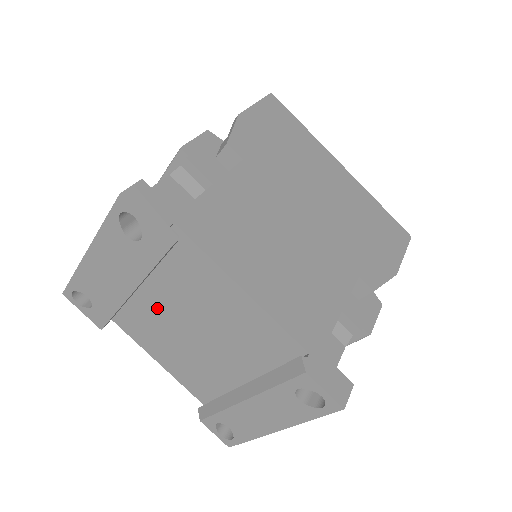
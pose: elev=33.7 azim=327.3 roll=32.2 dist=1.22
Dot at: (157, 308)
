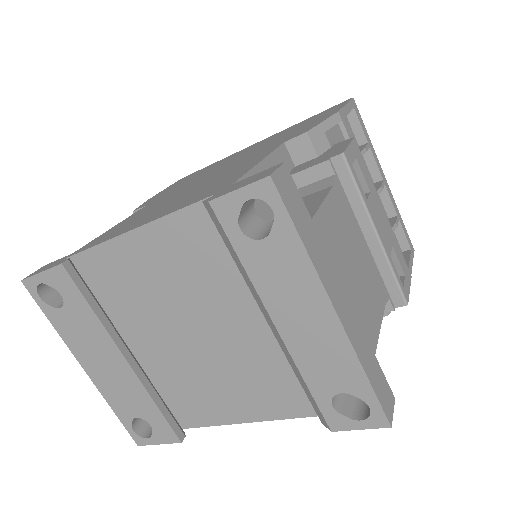
Dot at: (167, 355)
